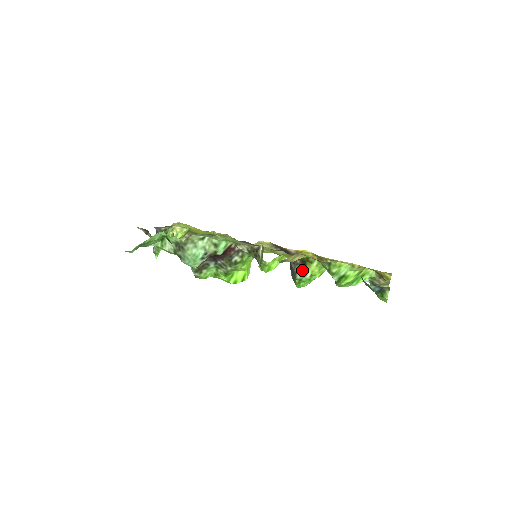
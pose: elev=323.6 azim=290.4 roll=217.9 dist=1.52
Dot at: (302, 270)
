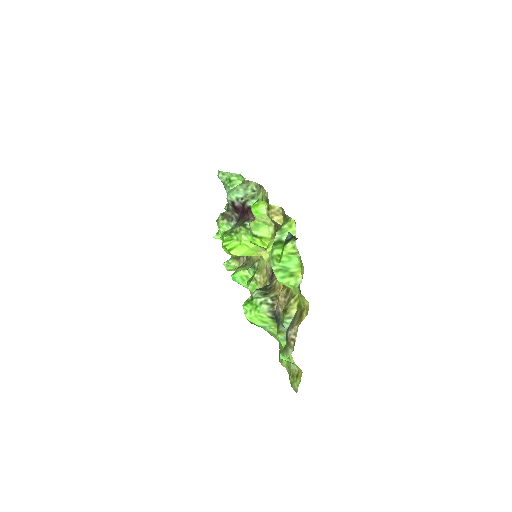
Dot at: (263, 292)
